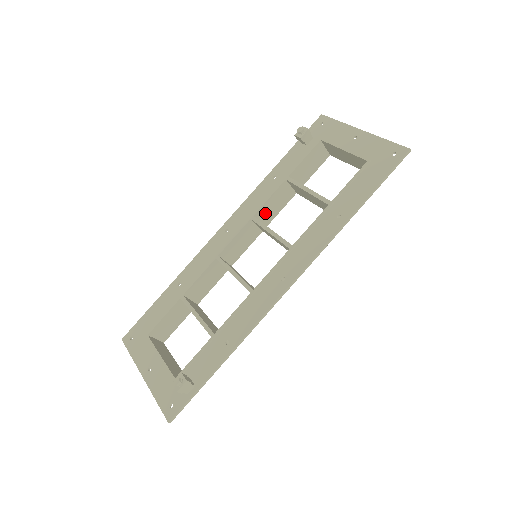
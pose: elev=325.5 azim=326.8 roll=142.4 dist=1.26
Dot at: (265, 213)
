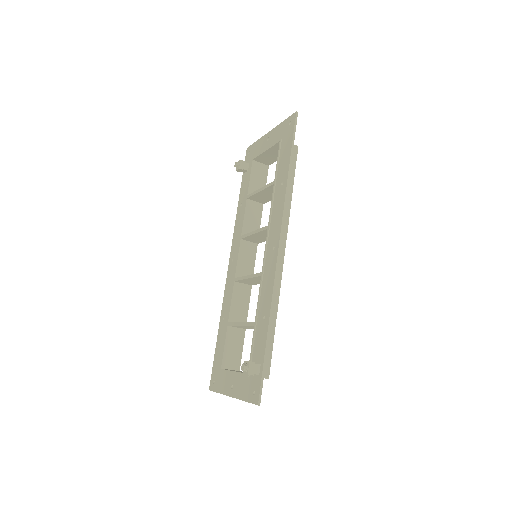
Dot at: (249, 230)
